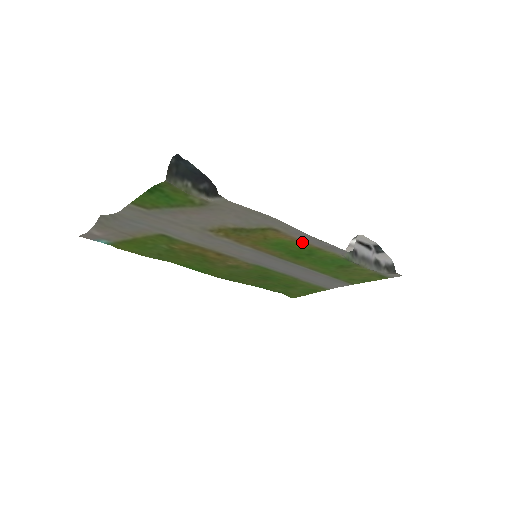
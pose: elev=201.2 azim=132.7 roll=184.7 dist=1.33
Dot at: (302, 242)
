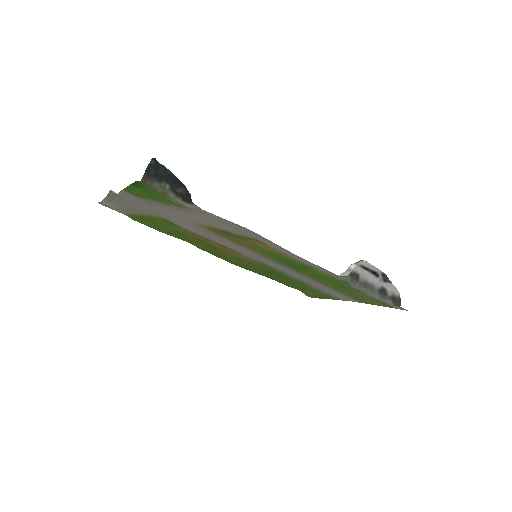
Dot at: (291, 257)
